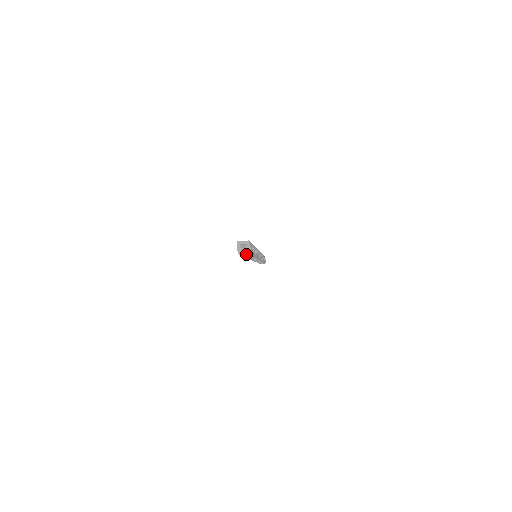
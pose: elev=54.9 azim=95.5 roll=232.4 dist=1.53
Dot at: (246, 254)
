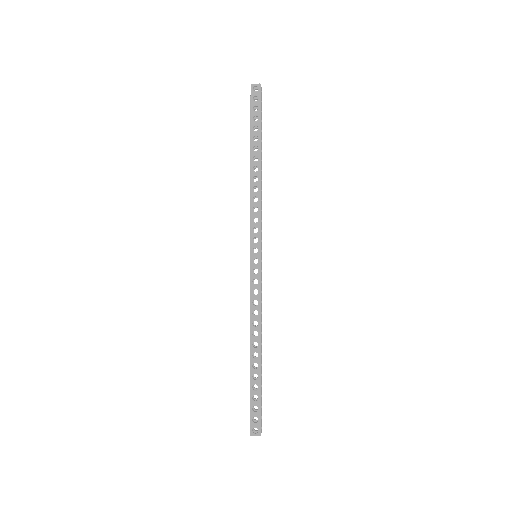
Dot at: occluded
